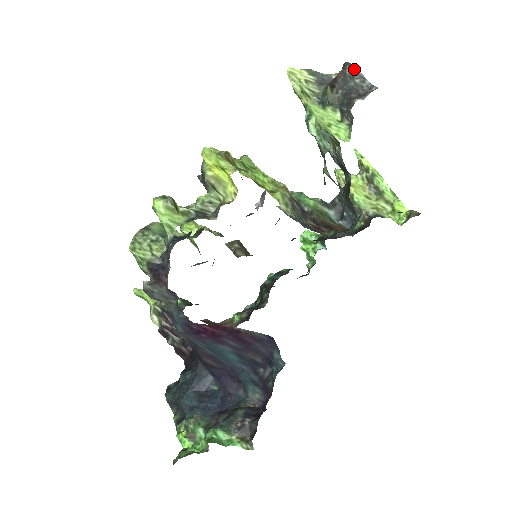
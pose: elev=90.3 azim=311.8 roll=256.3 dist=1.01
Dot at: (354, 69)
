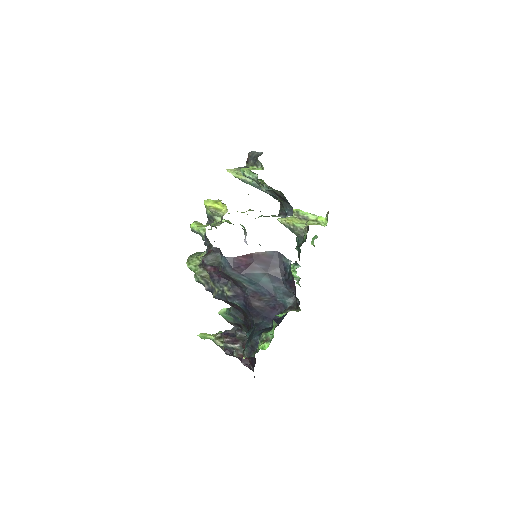
Dot at: (252, 152)
